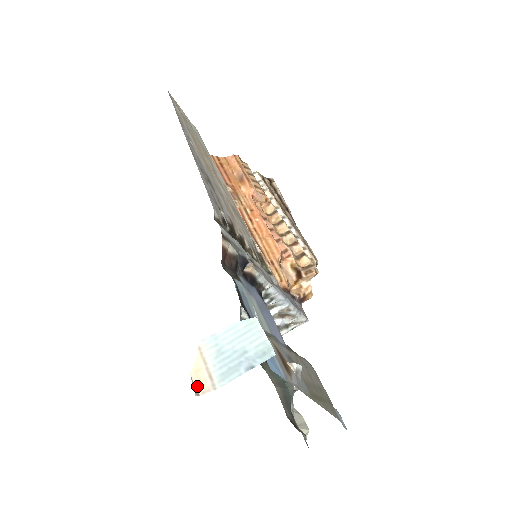
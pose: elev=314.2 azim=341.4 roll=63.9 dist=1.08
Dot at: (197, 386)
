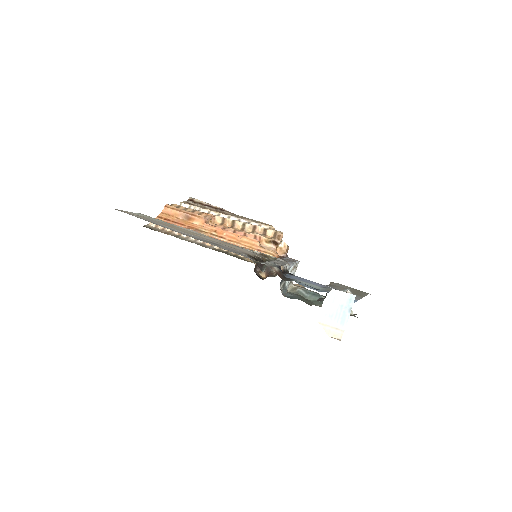
Dot at: (336, 337)
